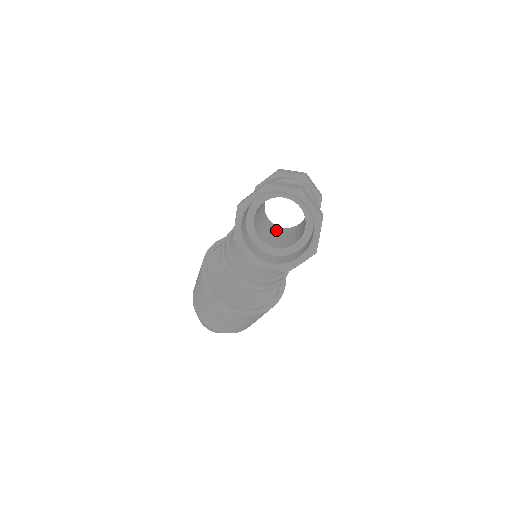
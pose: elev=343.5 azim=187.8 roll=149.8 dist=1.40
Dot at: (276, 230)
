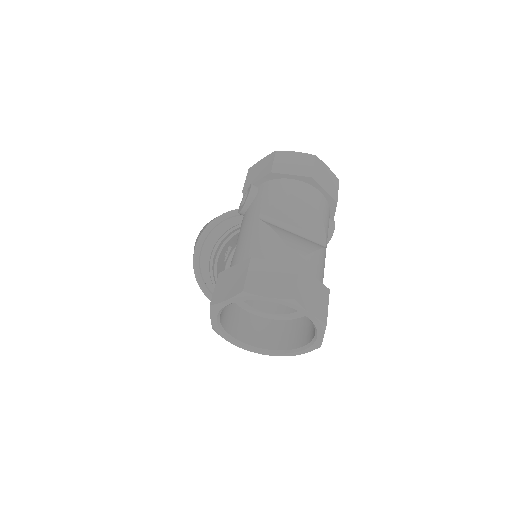
Dot at: occluded
